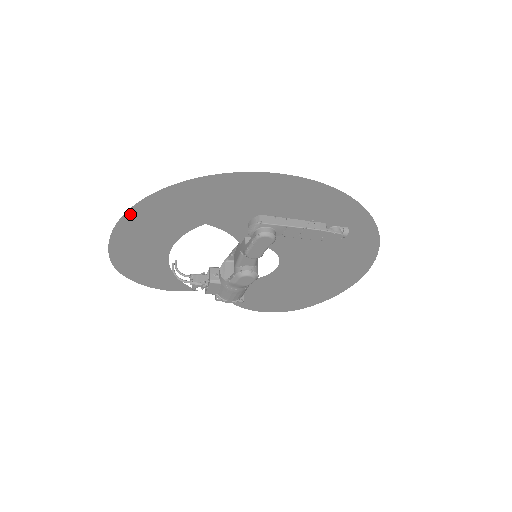
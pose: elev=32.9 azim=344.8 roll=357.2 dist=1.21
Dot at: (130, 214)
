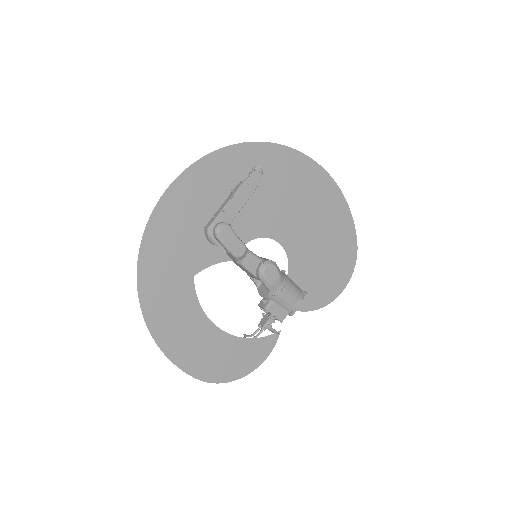
Dot at: (153, 329)
